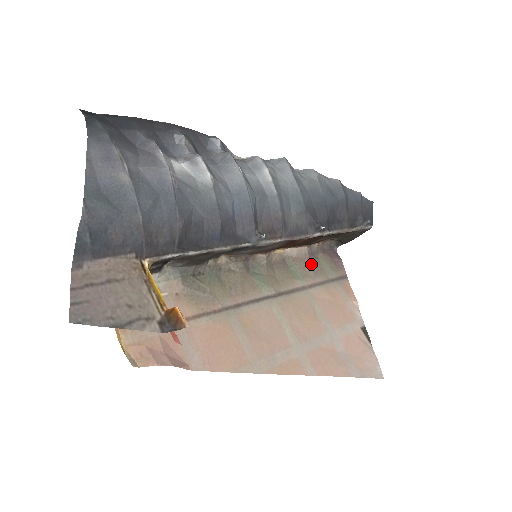
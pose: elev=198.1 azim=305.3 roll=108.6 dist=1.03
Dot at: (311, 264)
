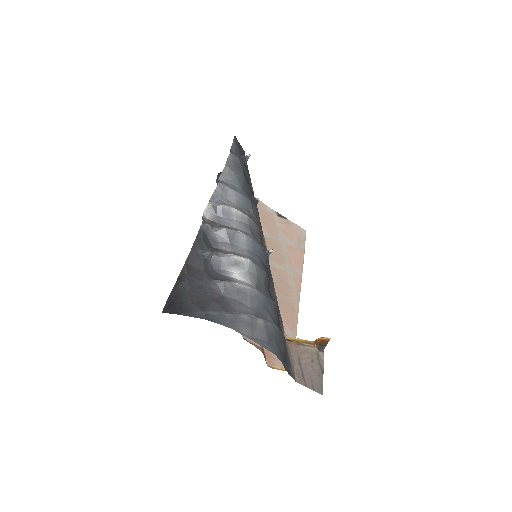
Dot at: occluded
